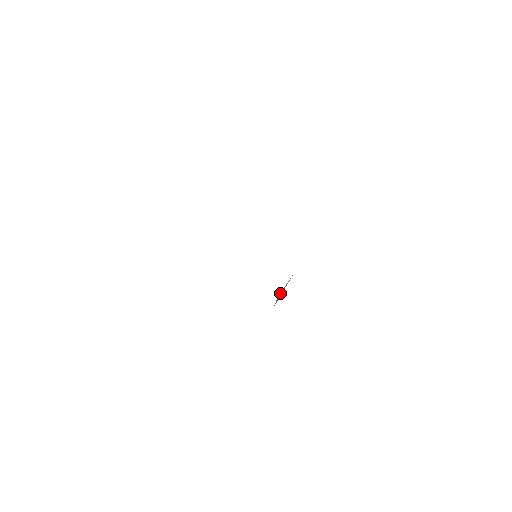
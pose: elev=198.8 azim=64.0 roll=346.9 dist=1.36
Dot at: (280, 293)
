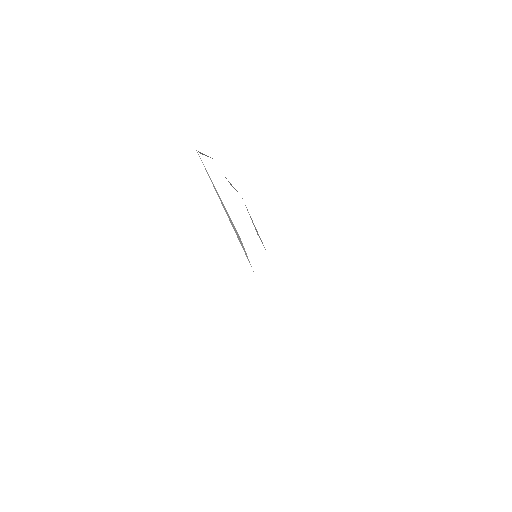
Dot at: occluded
